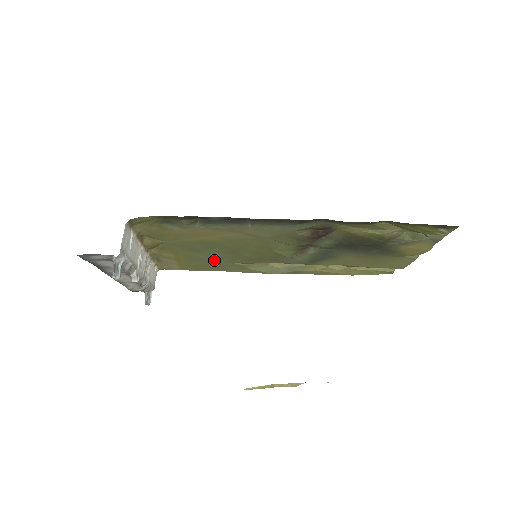
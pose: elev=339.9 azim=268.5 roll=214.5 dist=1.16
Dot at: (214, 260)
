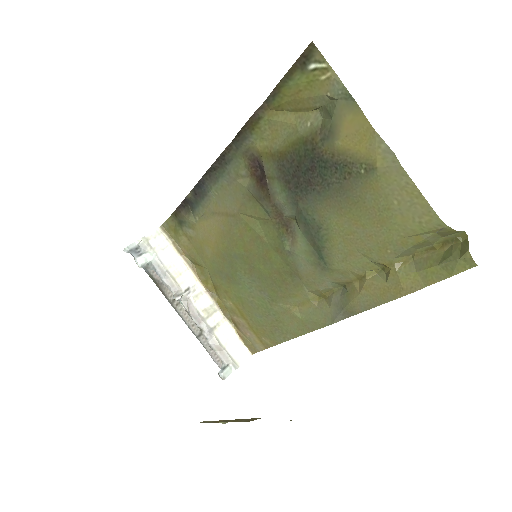
Dot at: (260, 302)
